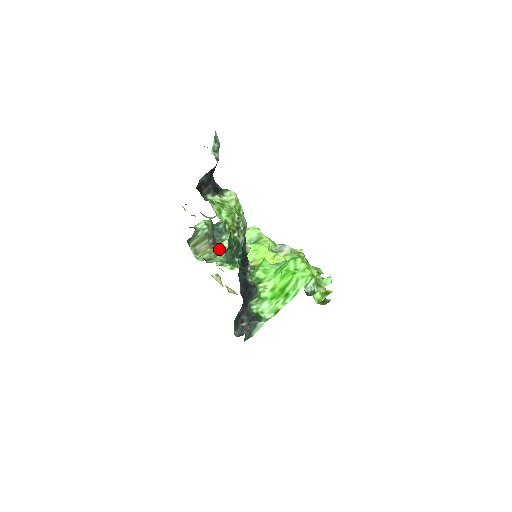
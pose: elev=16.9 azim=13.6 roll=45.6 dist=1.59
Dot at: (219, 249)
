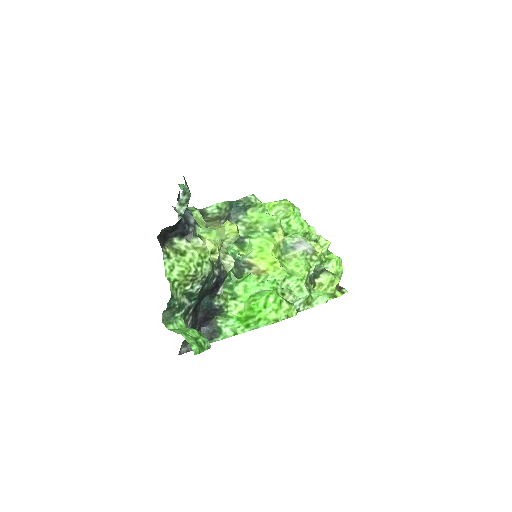
Dot at: occluded
